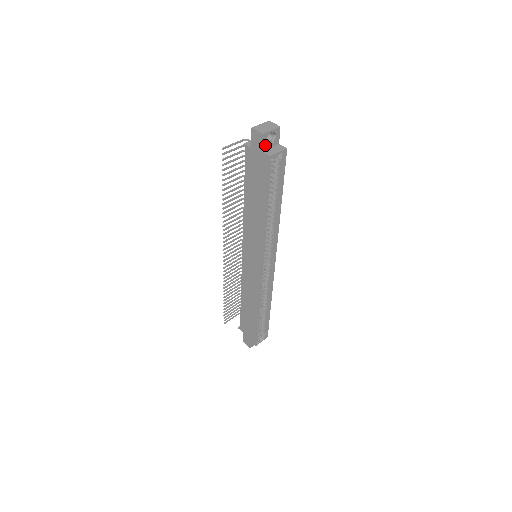
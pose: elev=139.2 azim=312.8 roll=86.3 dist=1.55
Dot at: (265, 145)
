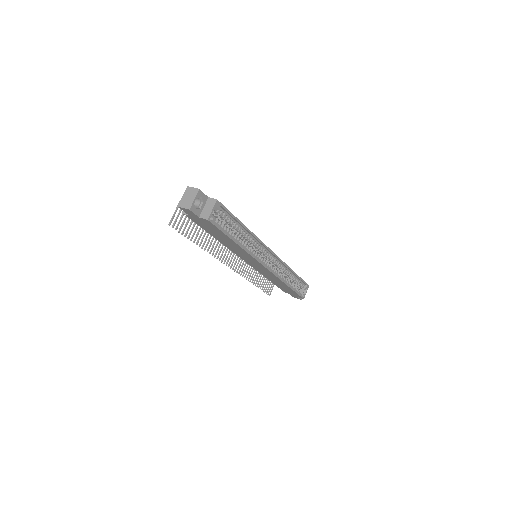
Dot at: (198, 211)
